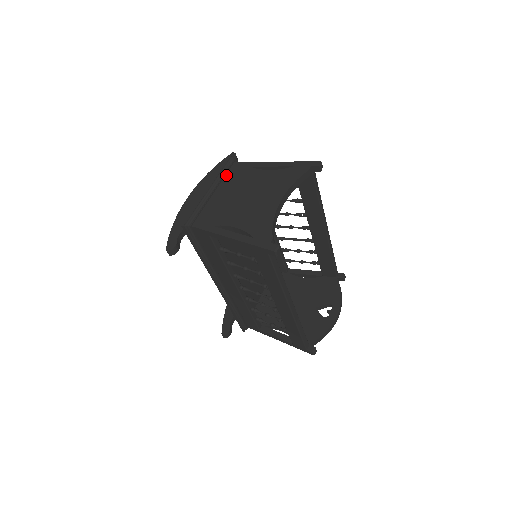
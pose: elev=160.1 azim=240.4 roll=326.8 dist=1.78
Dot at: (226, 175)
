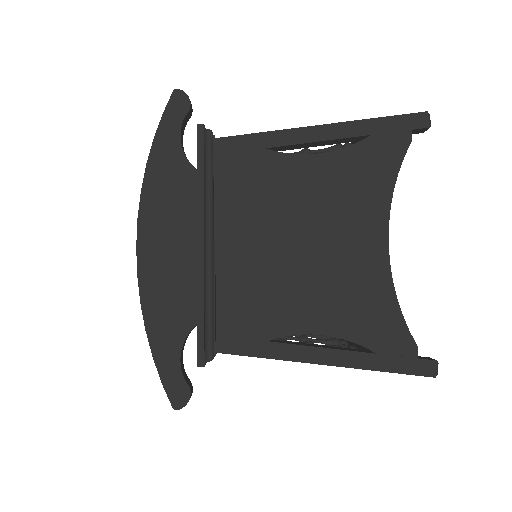
Dot at: (217, 184)
